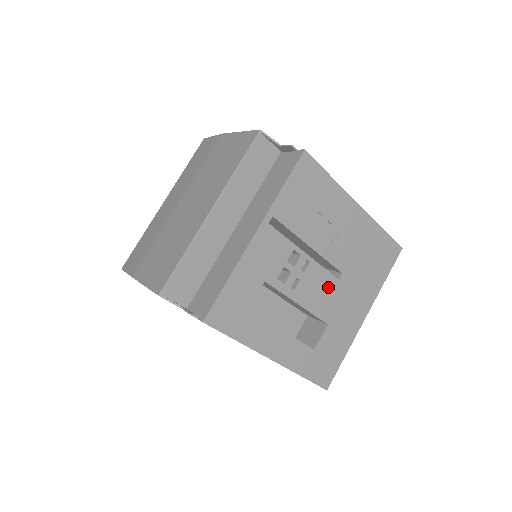
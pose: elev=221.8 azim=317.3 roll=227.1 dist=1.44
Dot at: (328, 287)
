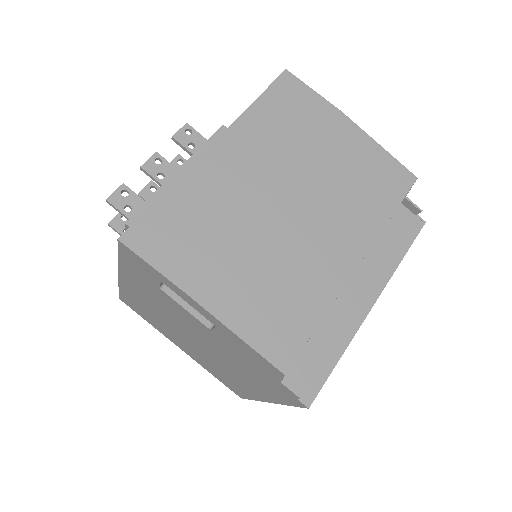
Dot at: occluded
